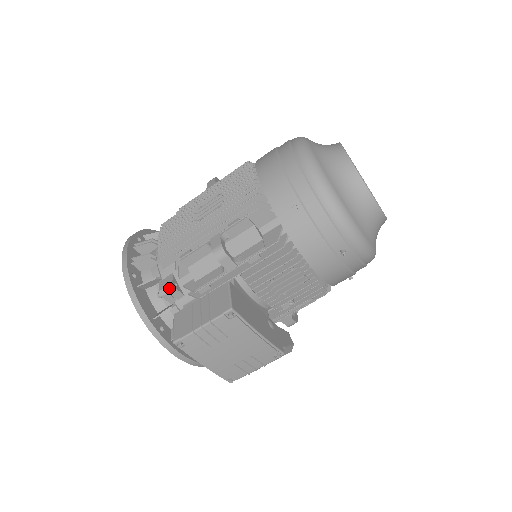
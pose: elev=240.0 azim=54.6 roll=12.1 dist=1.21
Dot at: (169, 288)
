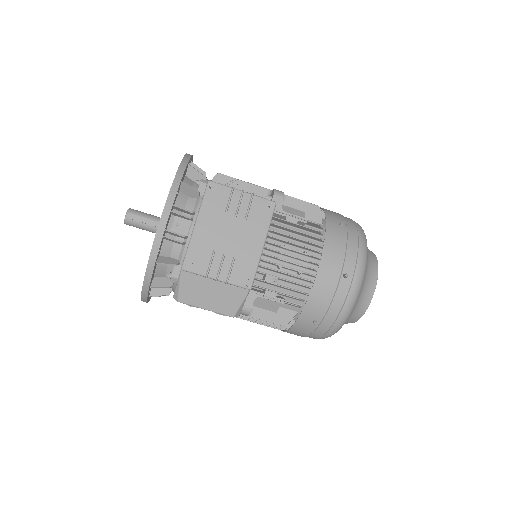
Dot at: occluded
